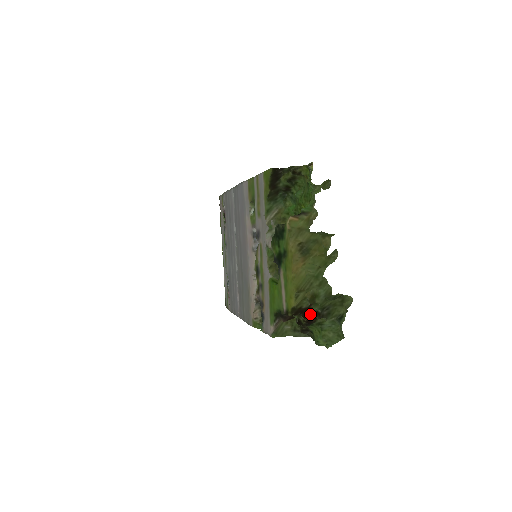
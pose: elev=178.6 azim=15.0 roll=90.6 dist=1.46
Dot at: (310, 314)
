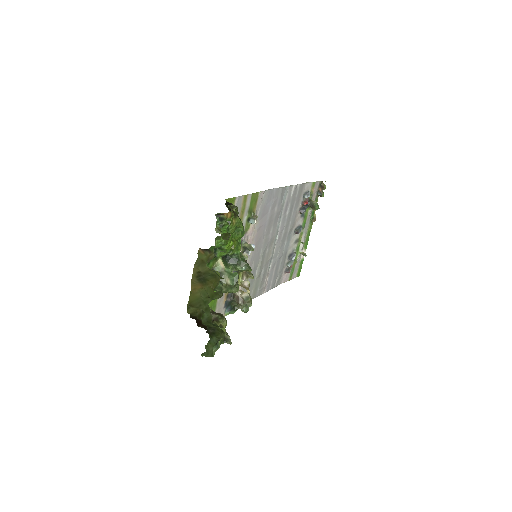
Dot at: (203, 325)
